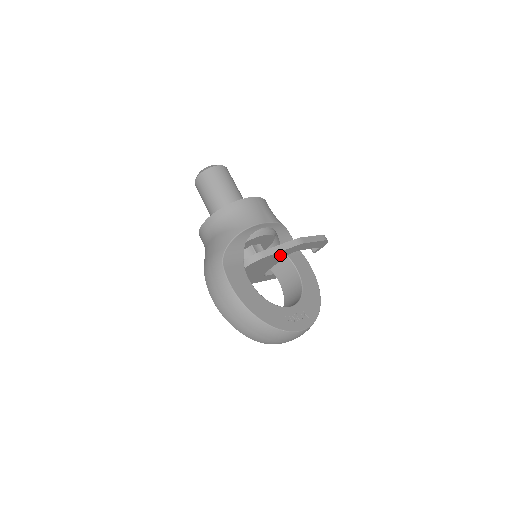
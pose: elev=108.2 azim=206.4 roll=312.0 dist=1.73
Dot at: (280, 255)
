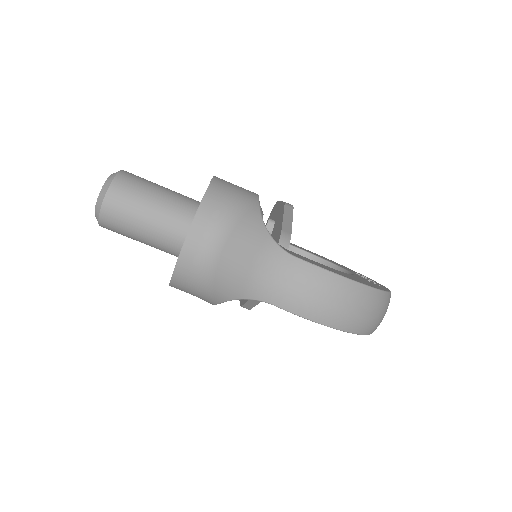
Dot at: occluded
